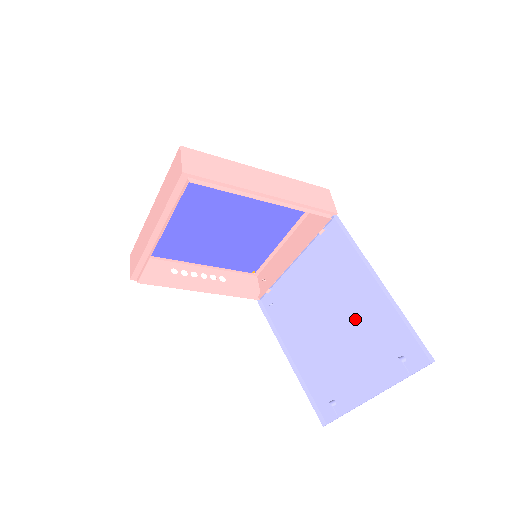
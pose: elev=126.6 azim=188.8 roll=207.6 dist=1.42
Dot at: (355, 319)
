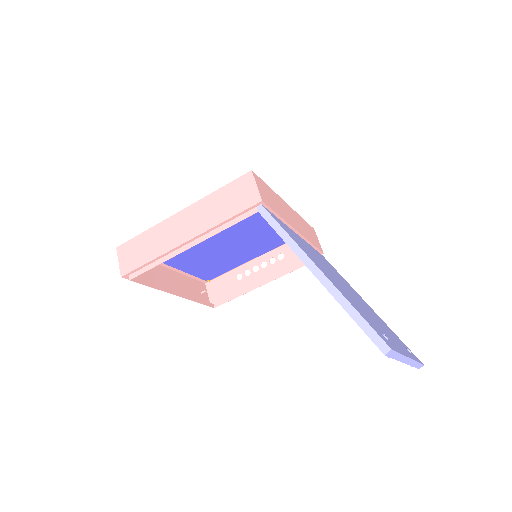
Dot at: occluded
